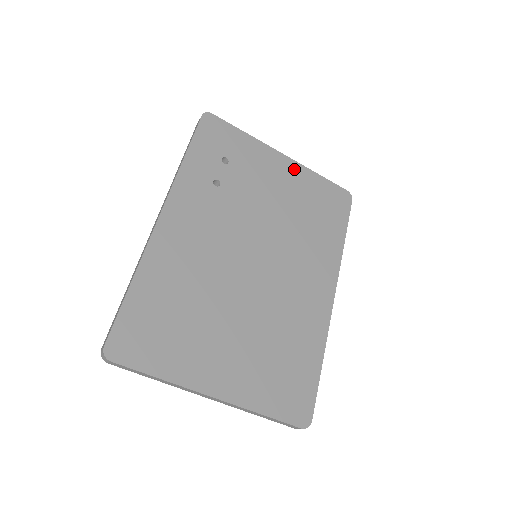
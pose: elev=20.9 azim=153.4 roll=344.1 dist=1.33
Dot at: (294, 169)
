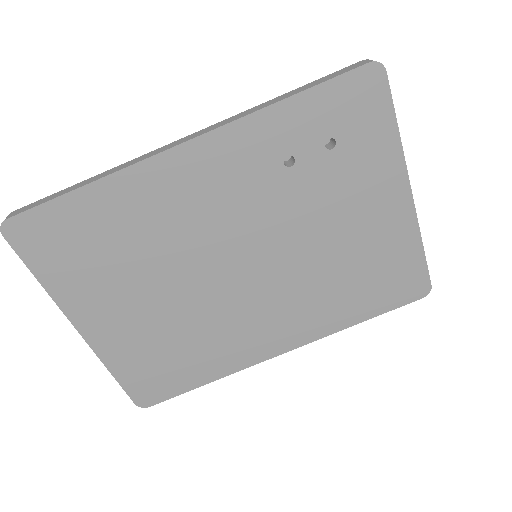
Dot at: (402, 218)
